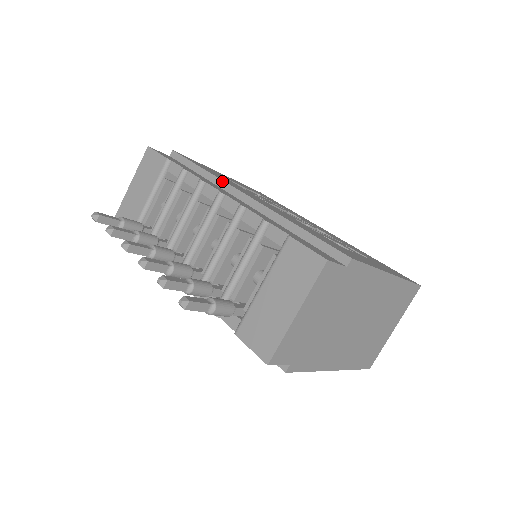
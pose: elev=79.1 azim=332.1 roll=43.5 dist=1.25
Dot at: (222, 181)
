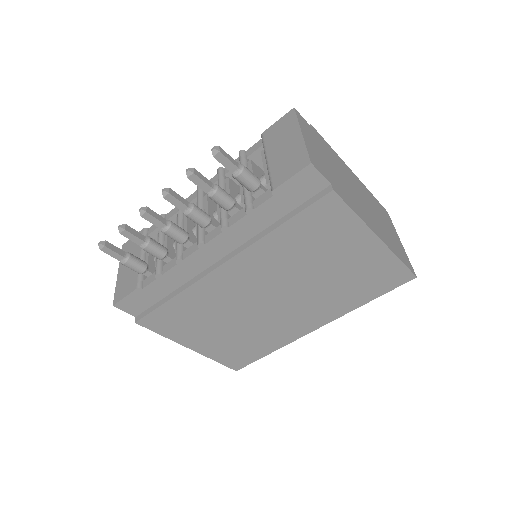
Dot at: occluded
